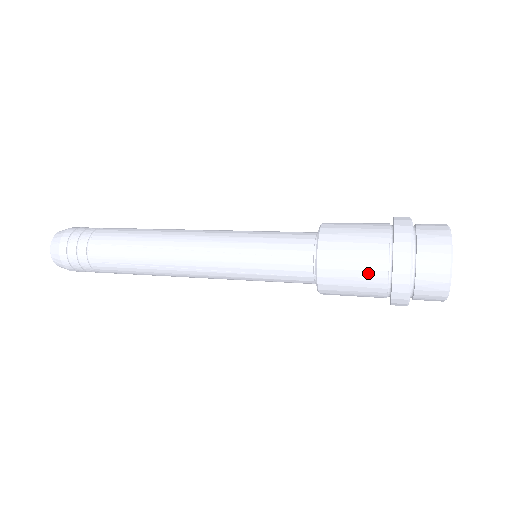
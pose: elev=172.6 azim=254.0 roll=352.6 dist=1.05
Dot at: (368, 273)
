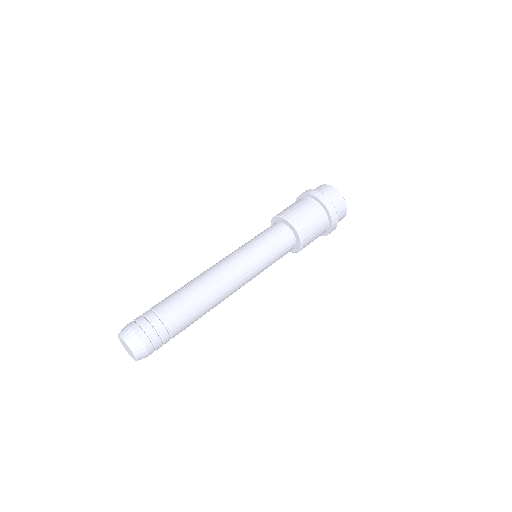
Dot at: (318, 219)
